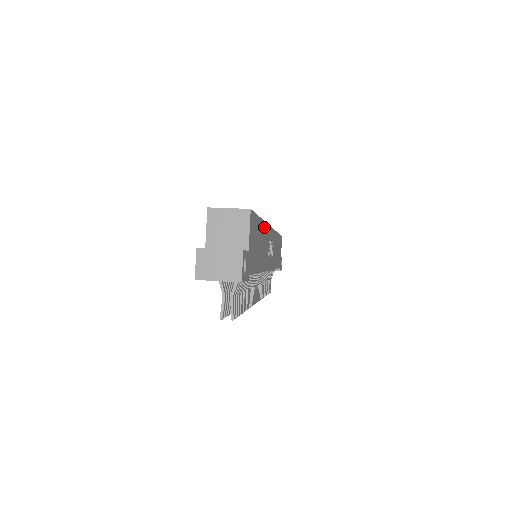
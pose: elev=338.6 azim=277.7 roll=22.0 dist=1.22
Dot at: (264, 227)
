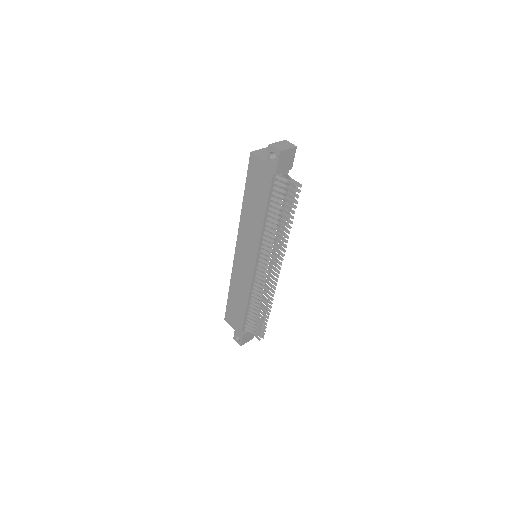
Dot at: occluded
